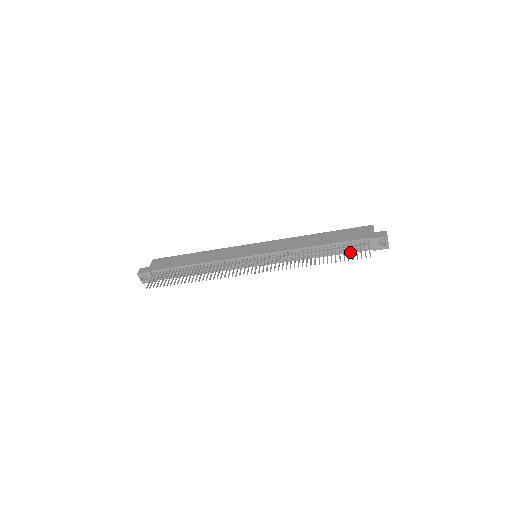
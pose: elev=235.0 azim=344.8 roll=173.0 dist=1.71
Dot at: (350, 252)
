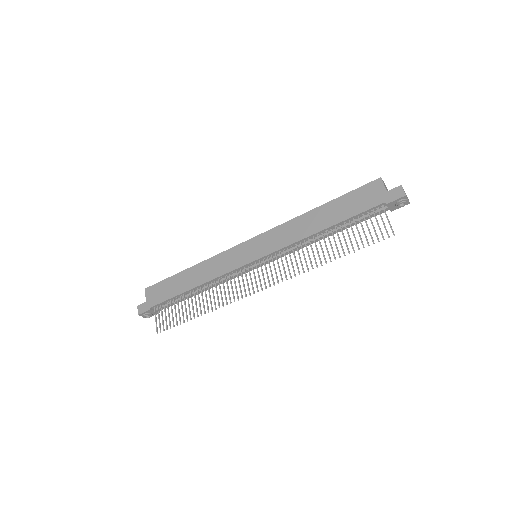
Dot at: (363, 220)
